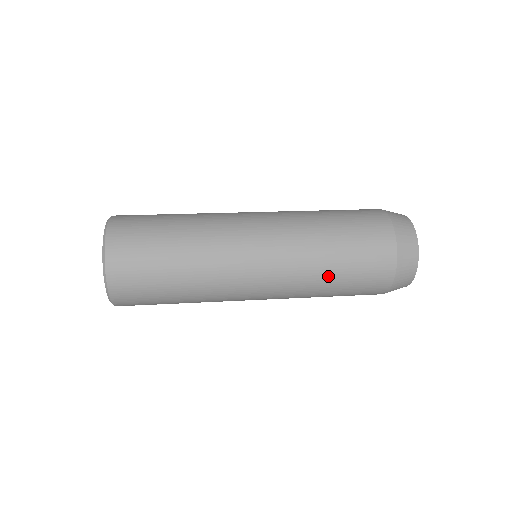
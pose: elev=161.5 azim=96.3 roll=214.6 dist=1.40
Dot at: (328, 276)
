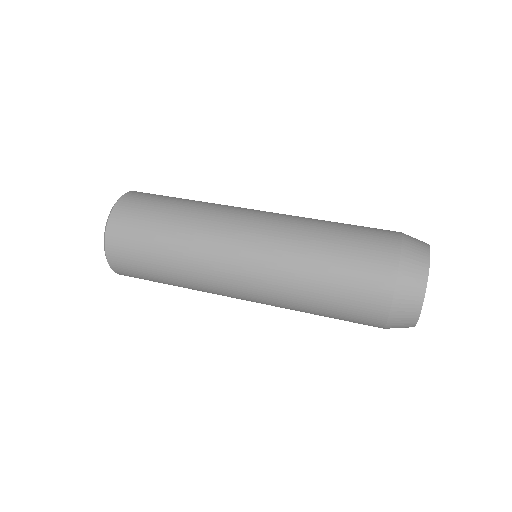
Dot at: (311, 308)
